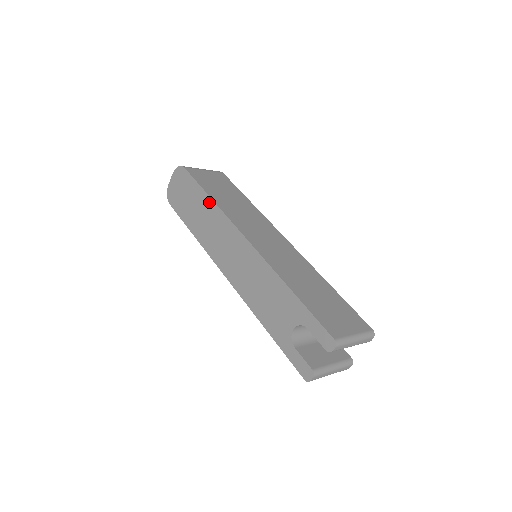
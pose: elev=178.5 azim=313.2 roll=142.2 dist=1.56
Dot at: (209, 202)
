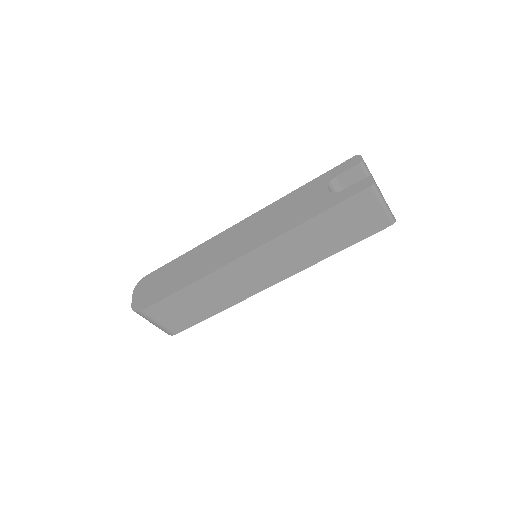
Dot at: (188, 254)
